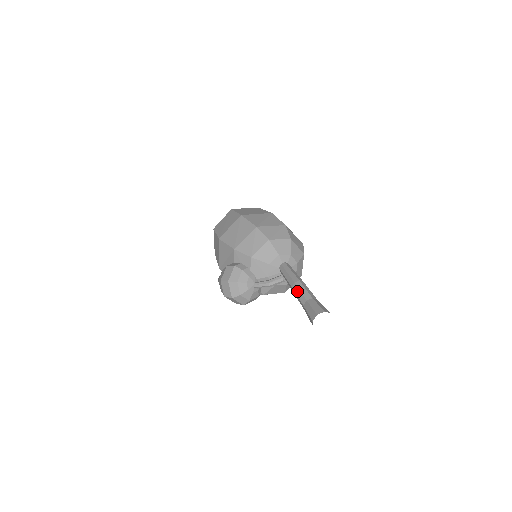
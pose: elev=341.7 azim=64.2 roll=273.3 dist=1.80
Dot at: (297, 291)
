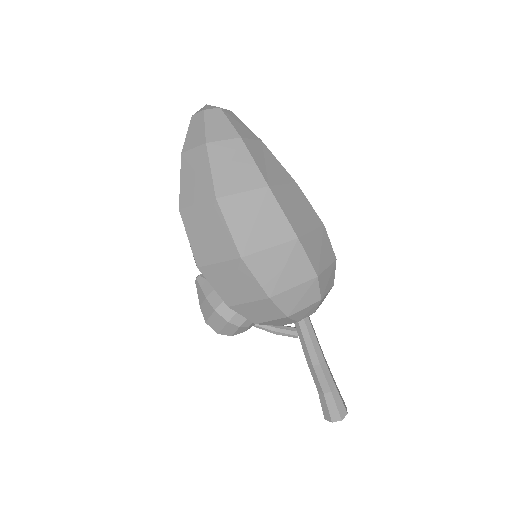
Dot at: (314, 376)
